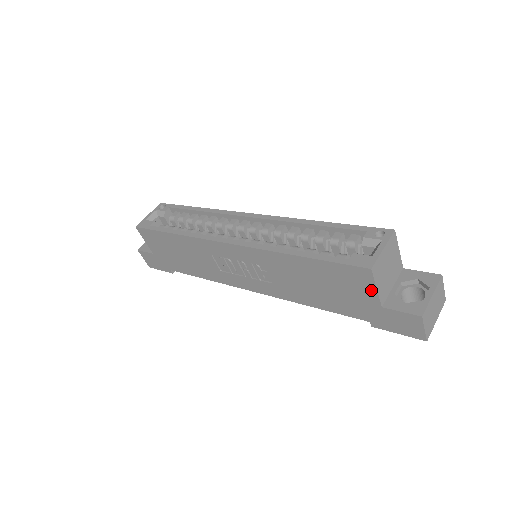
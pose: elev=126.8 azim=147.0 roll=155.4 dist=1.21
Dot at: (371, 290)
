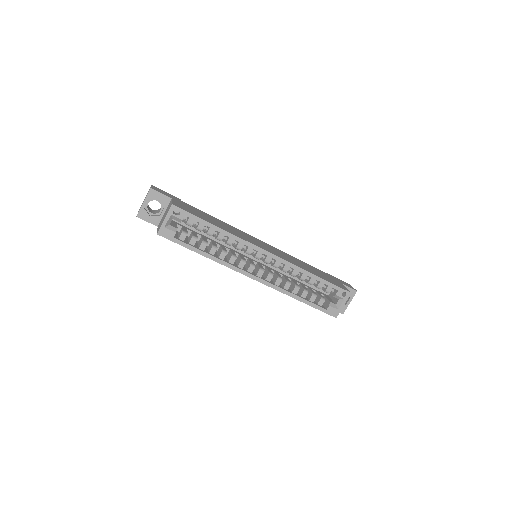
Dot at: occluded
